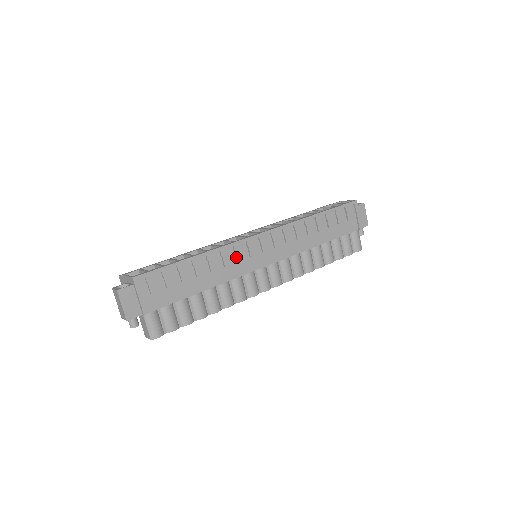
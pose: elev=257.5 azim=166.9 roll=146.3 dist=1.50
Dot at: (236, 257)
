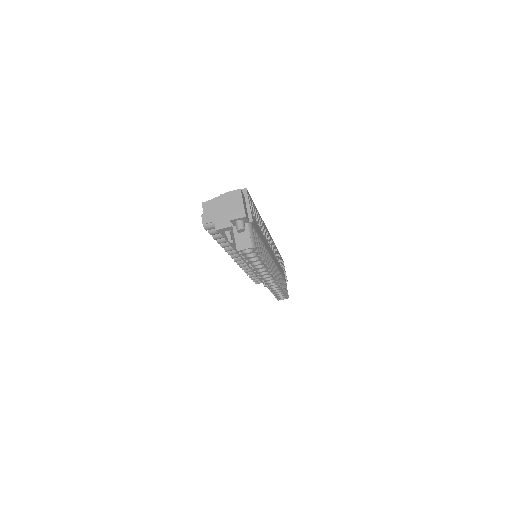
Dot at: (266, 235)
